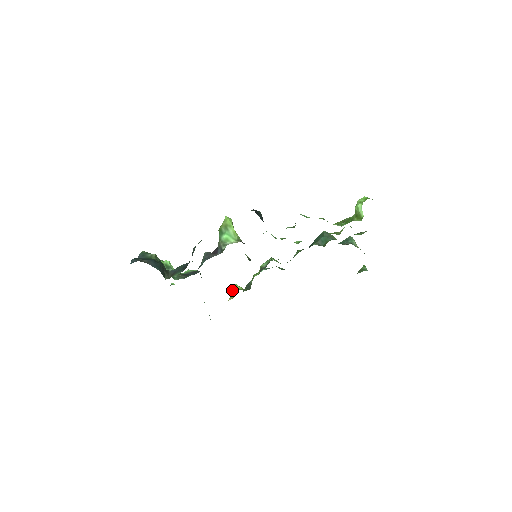
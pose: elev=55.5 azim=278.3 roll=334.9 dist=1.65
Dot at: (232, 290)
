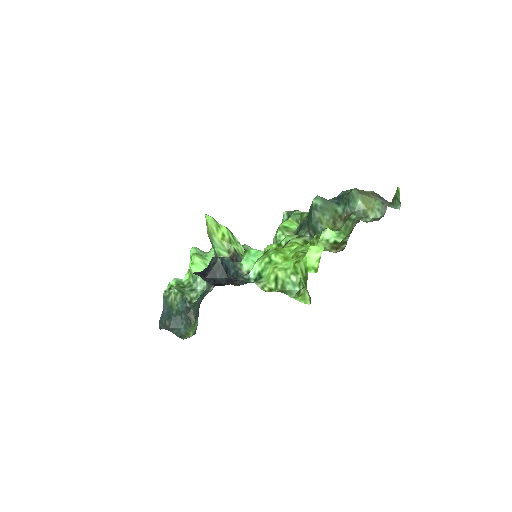
Dot at: occluded
